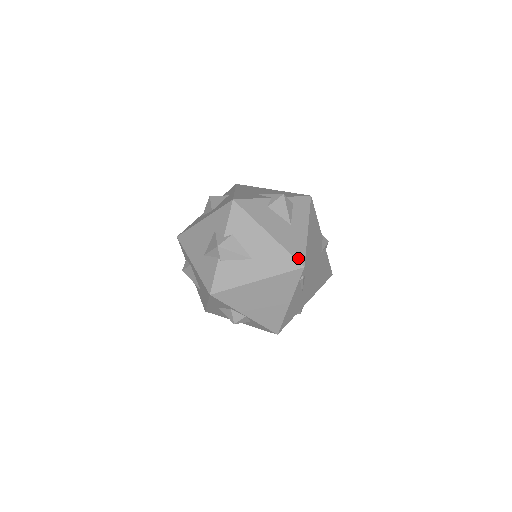
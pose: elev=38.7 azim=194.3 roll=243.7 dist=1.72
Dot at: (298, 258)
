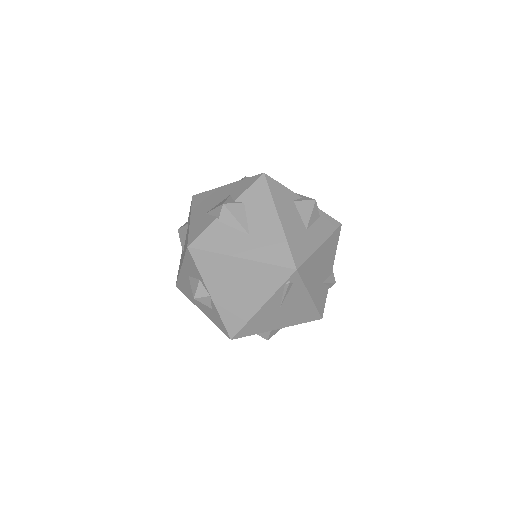
Dot at: (295, 258)
